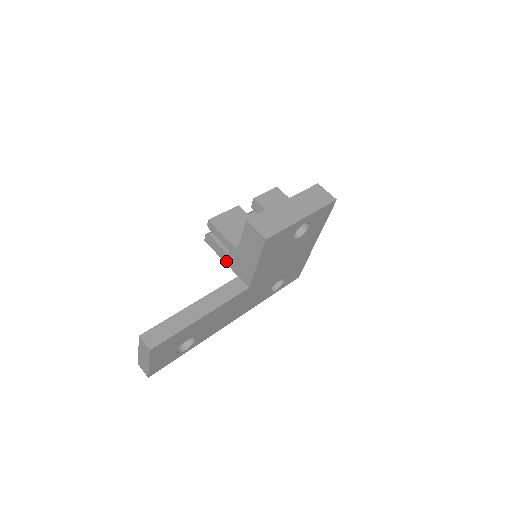
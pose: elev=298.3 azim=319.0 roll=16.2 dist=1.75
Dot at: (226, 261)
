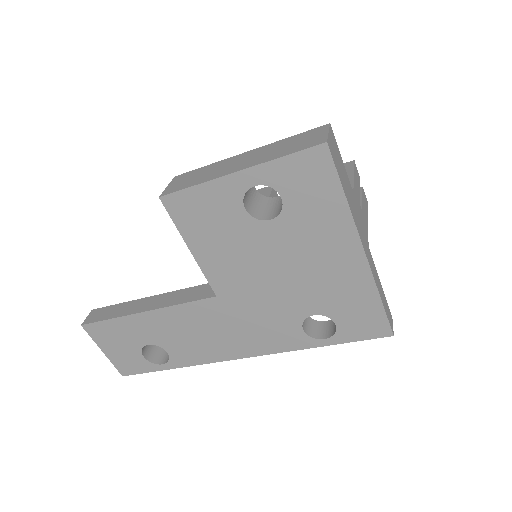
Dot at: occluded
